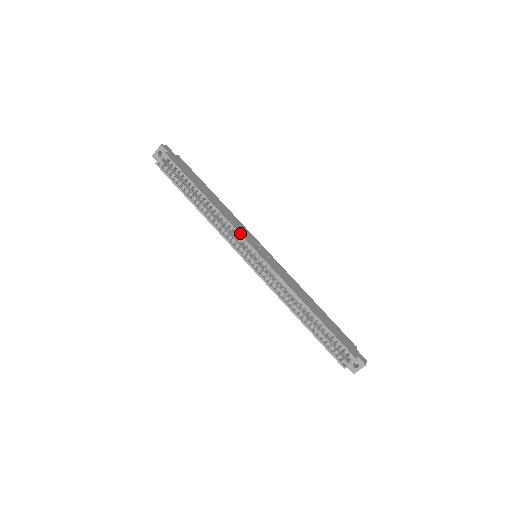
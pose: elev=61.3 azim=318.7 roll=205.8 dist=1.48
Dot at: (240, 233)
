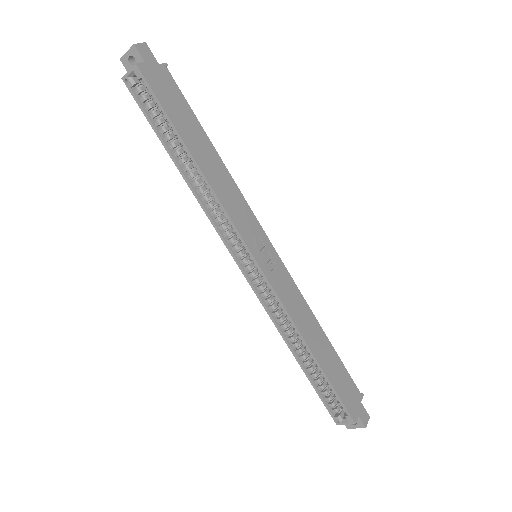
Dot at: (236, 227)
